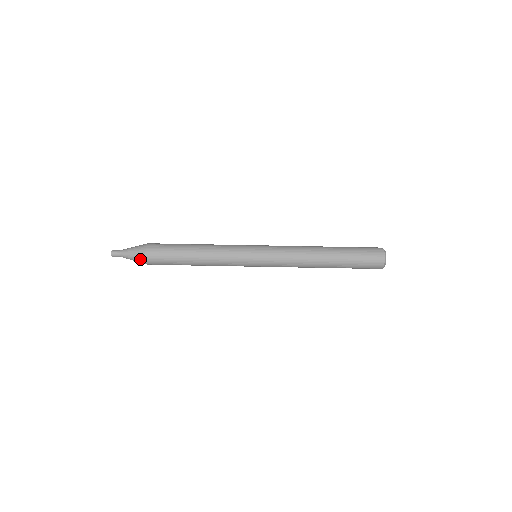
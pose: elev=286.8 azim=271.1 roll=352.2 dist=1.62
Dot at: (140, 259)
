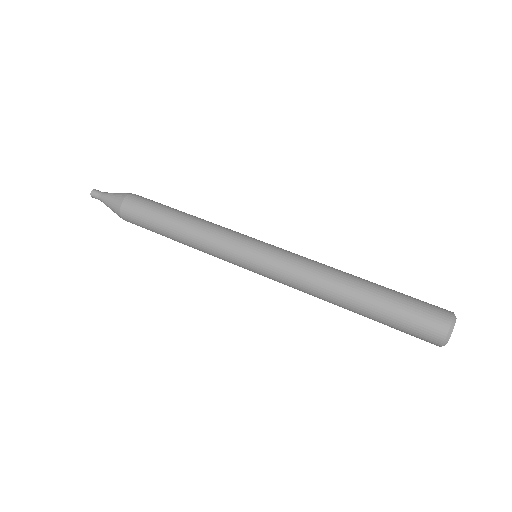
Dot at: (116, 205)
